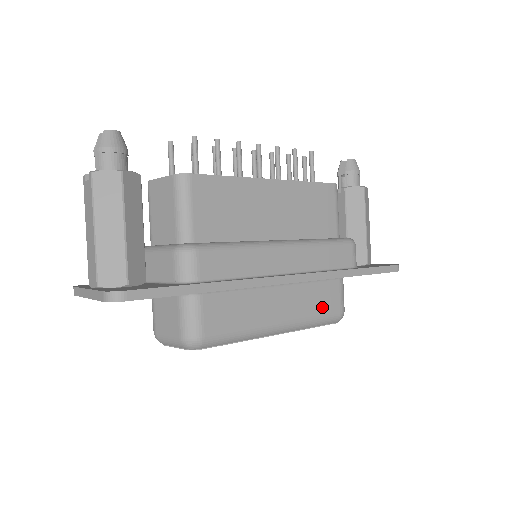
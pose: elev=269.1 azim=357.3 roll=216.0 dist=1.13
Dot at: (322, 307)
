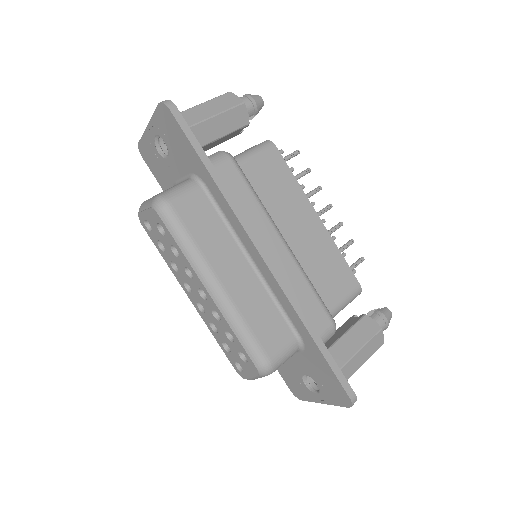
Dot at: (261, 330)
